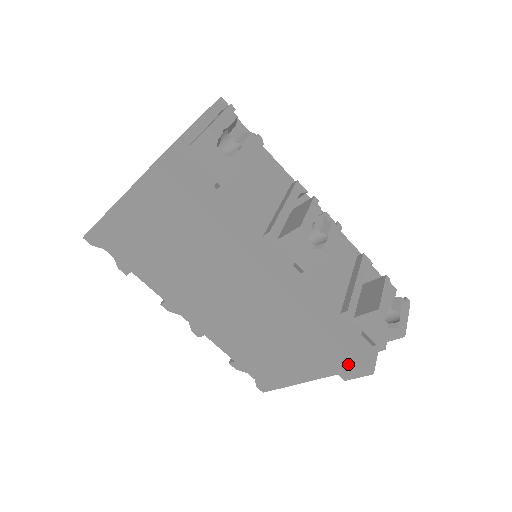
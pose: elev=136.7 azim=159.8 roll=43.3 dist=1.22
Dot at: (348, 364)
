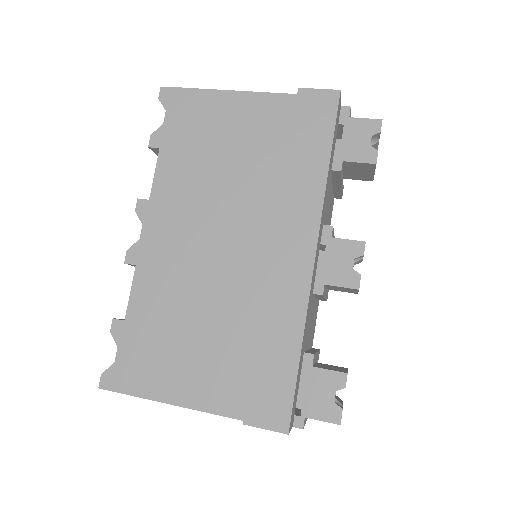
Dot at: (274, 402)
